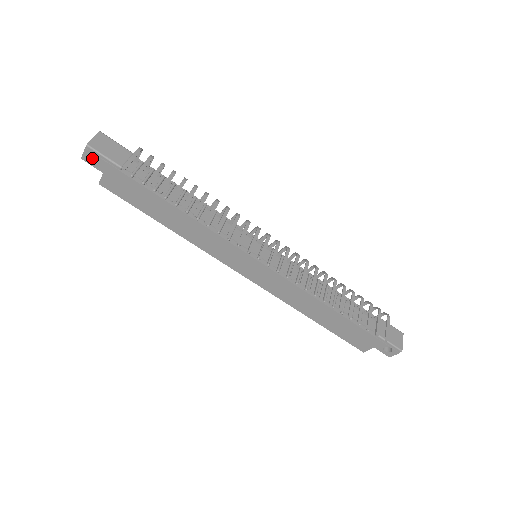
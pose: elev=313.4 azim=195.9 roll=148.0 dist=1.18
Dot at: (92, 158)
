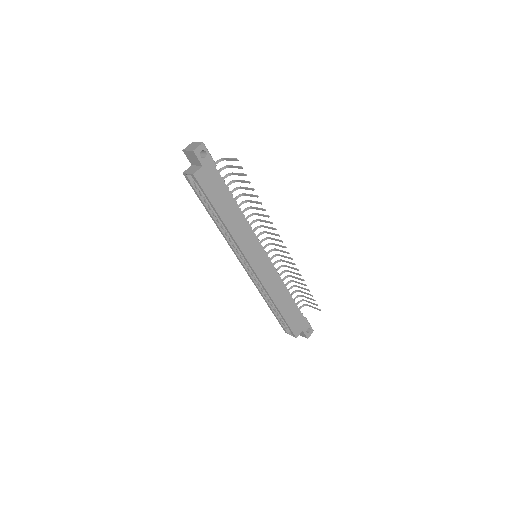
Dot at: (198, 153)
